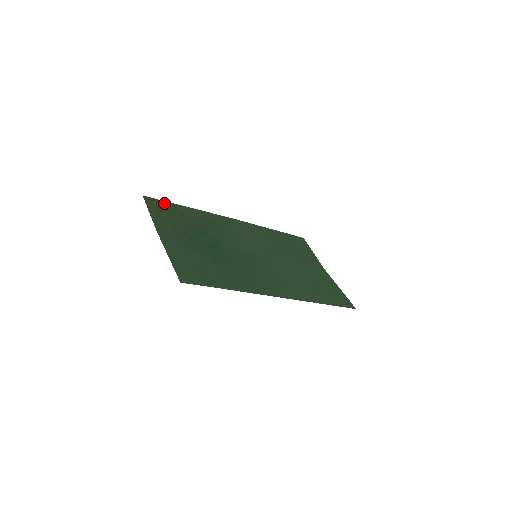
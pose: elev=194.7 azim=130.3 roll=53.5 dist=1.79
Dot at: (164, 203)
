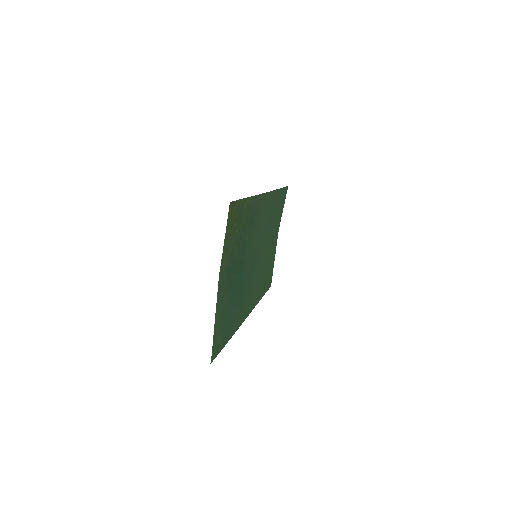
Dot at: (238, 205)
